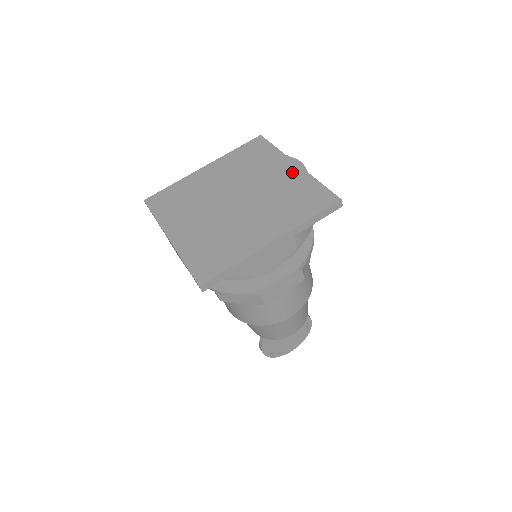
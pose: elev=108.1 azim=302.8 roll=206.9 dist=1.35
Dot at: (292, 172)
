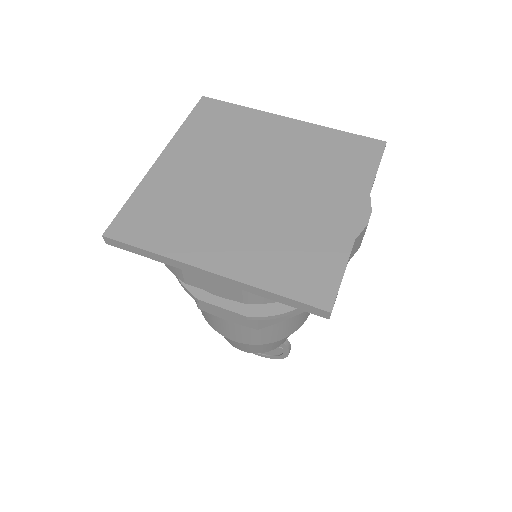
Dot at: (343, 220)
